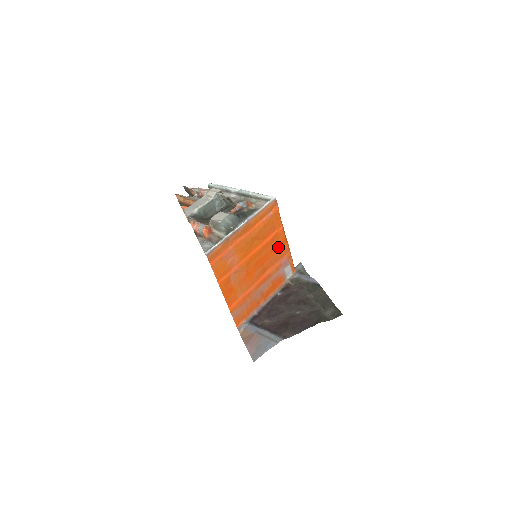
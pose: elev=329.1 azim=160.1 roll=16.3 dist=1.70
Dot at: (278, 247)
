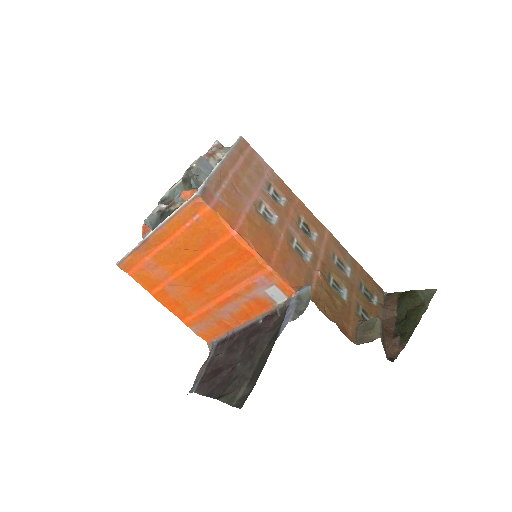
Dot at: (237, 260)
